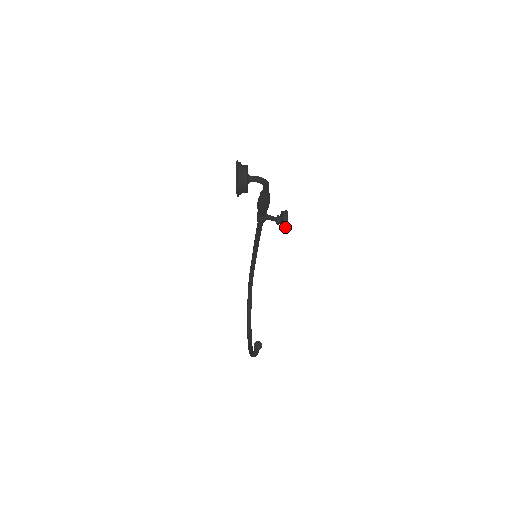
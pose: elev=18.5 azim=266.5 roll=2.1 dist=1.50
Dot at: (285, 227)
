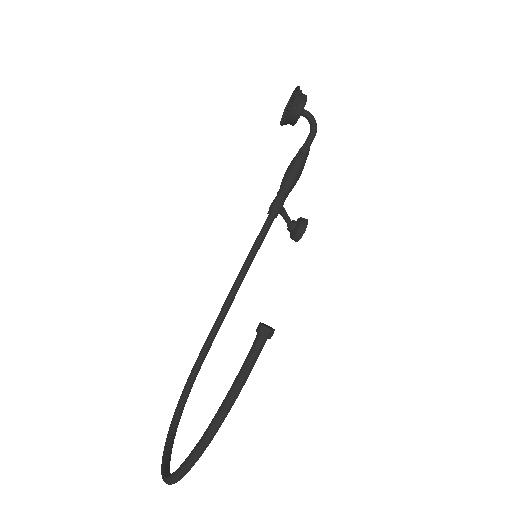
Dot at: (303, 227)
